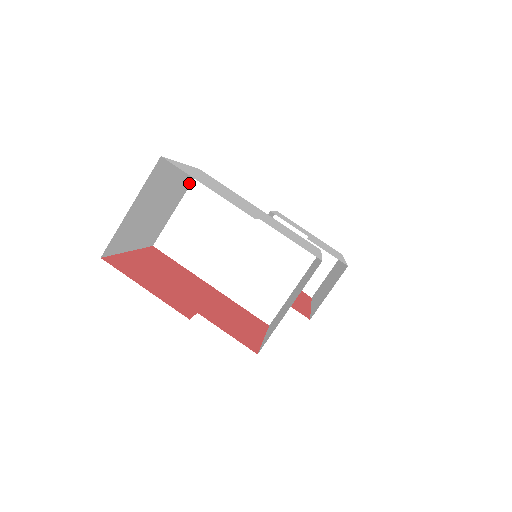
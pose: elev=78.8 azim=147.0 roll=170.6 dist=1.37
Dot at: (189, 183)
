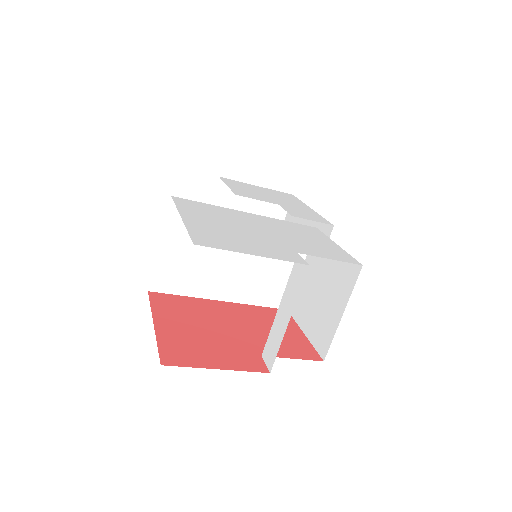
Dot at: (166, 216)
